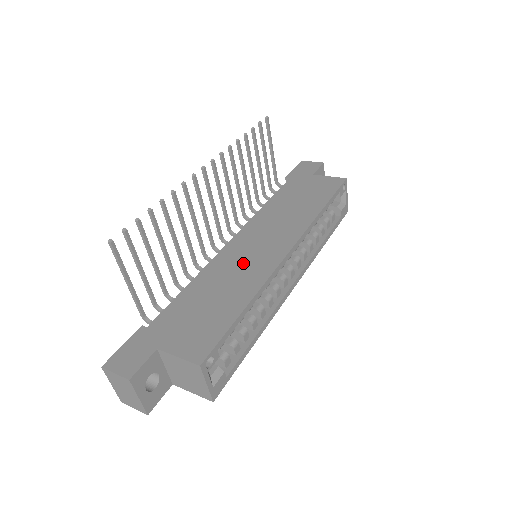
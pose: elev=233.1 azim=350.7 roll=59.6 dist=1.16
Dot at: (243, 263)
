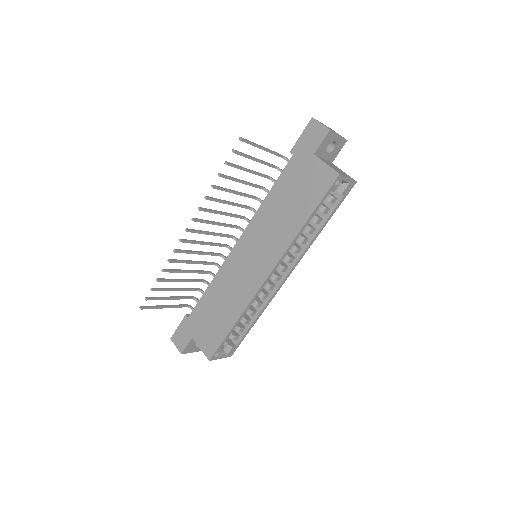
Dot at: (239, 278)
